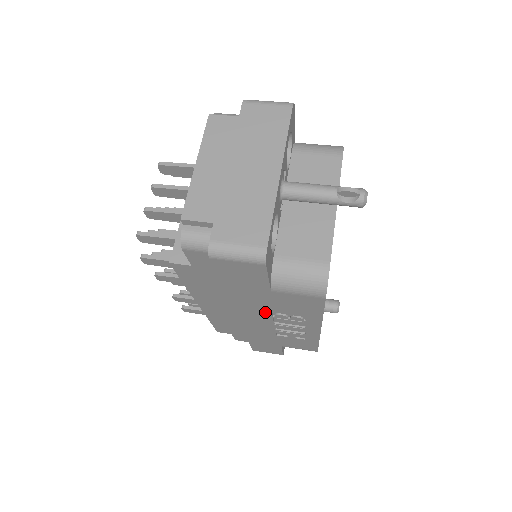
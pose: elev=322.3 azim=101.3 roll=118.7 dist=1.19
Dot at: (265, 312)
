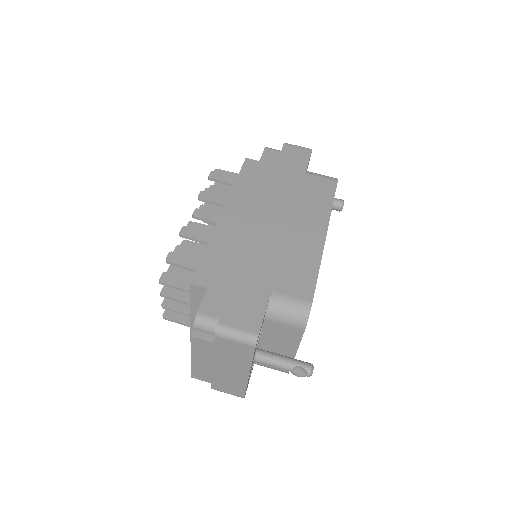
Dot at: occluded
